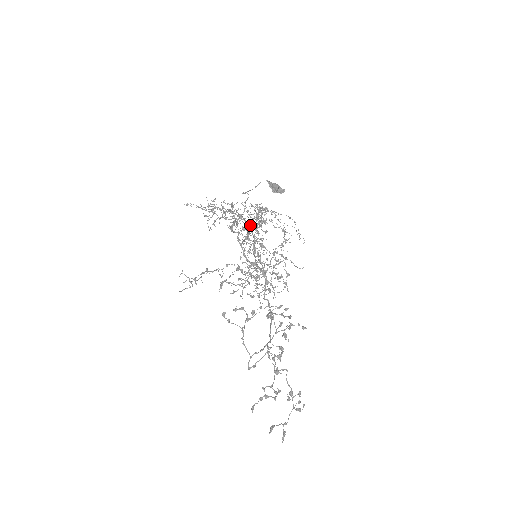
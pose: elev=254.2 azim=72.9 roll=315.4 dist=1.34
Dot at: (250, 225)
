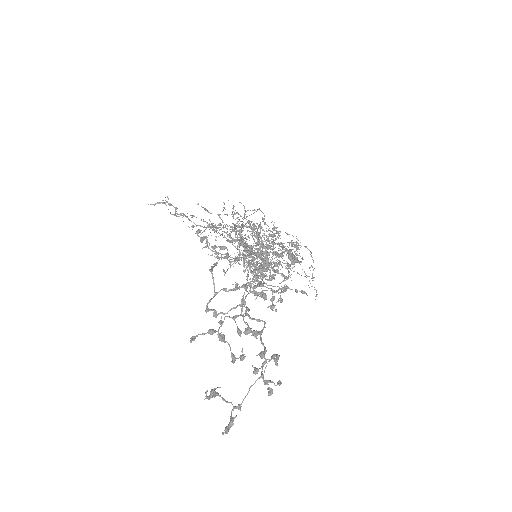
Dot at: occluded
